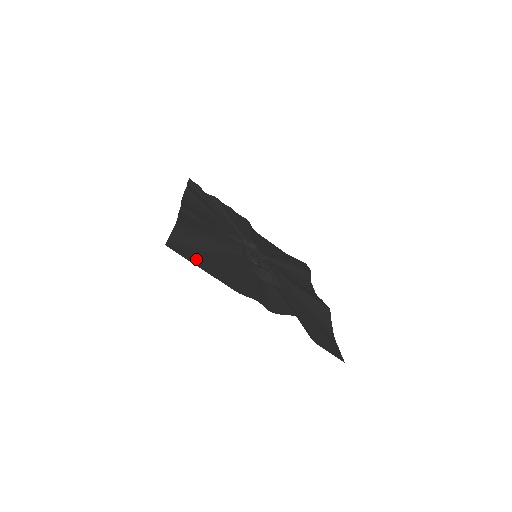
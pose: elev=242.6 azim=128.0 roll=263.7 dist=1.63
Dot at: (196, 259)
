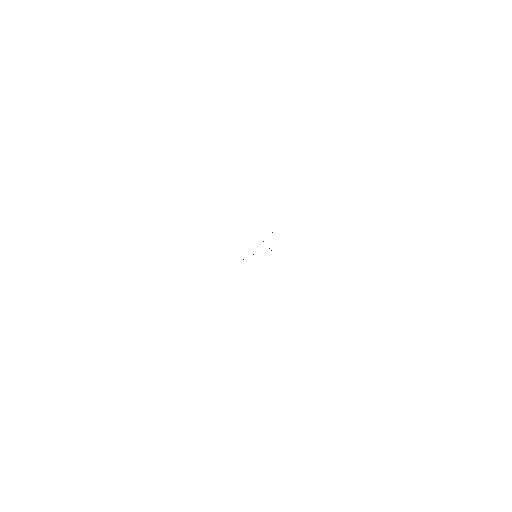
Dot at: occluded
